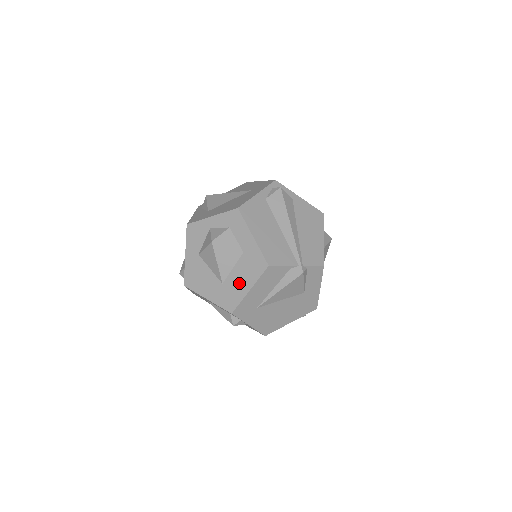
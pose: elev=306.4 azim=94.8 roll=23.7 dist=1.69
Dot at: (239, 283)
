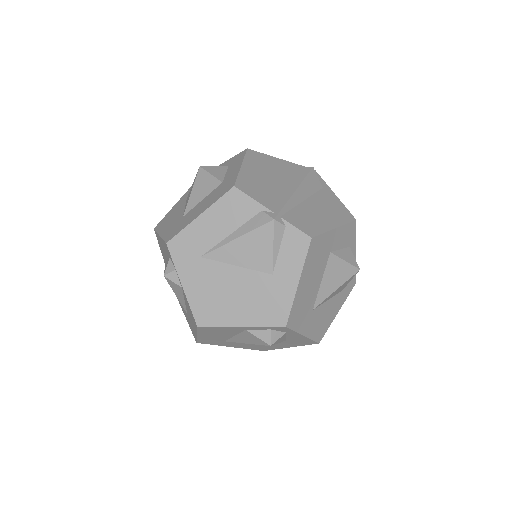
Dot at: (196, 211)
